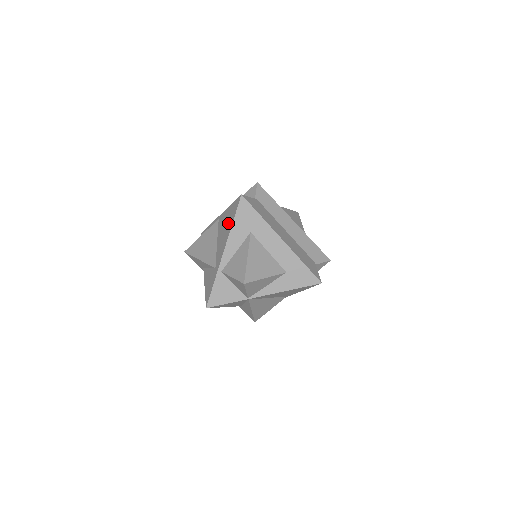
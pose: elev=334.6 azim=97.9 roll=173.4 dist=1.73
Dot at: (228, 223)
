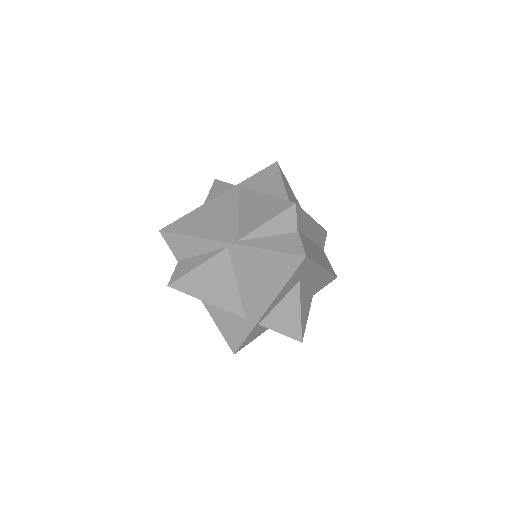
Dot at: (270, 277)
